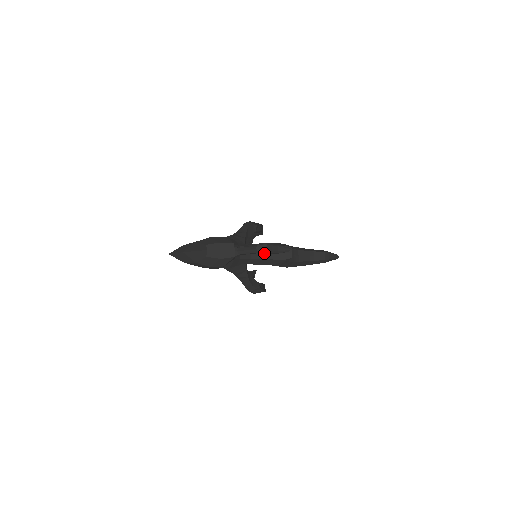
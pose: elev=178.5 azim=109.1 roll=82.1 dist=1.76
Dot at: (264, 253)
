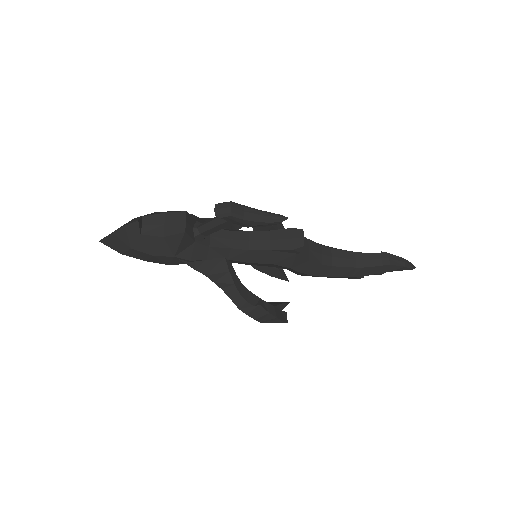
Dot at: (231, 220)
